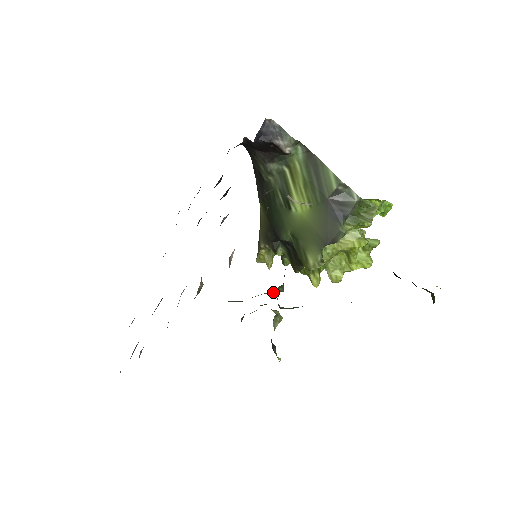
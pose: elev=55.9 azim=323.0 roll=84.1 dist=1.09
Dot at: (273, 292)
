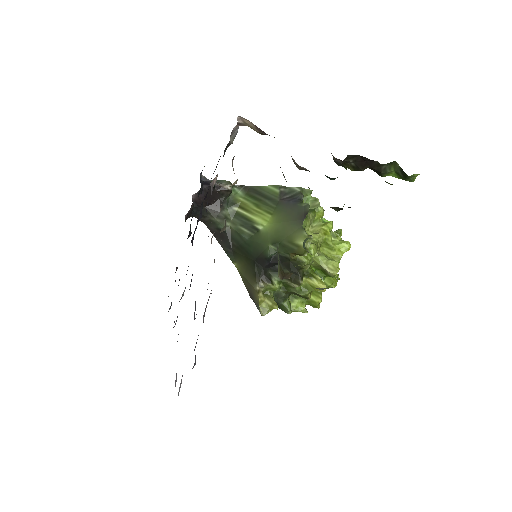
Dot at: occluded
